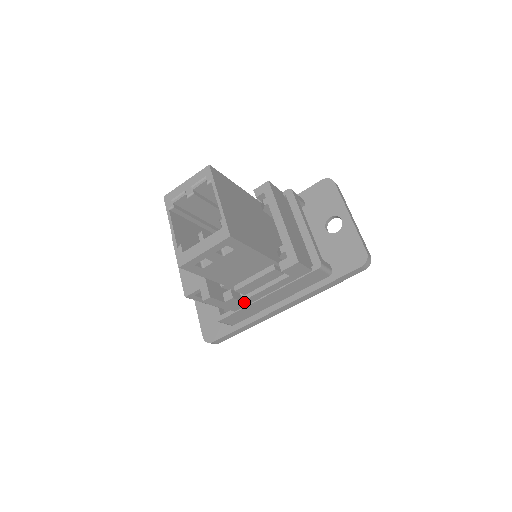
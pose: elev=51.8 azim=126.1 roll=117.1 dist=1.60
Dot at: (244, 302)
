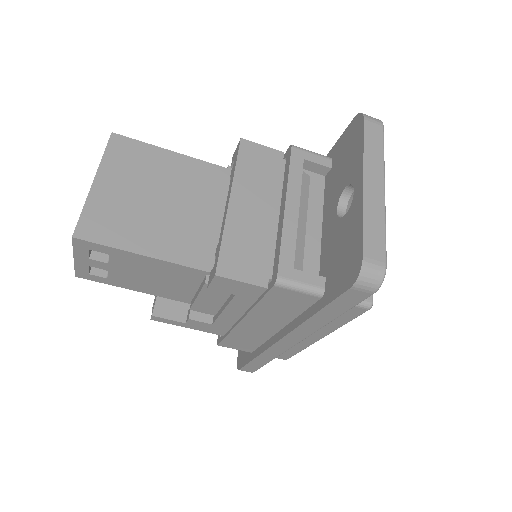
Dot at: (218, 325)
